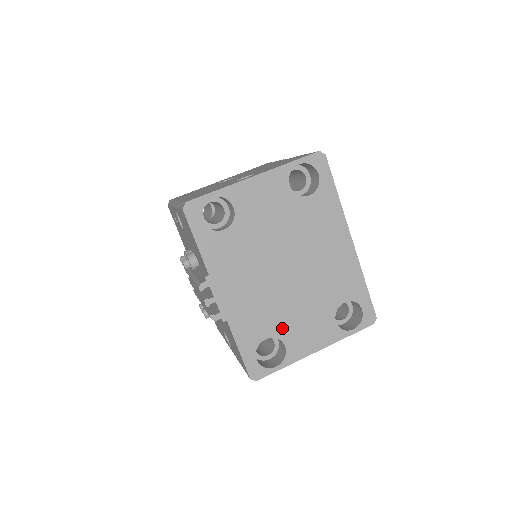
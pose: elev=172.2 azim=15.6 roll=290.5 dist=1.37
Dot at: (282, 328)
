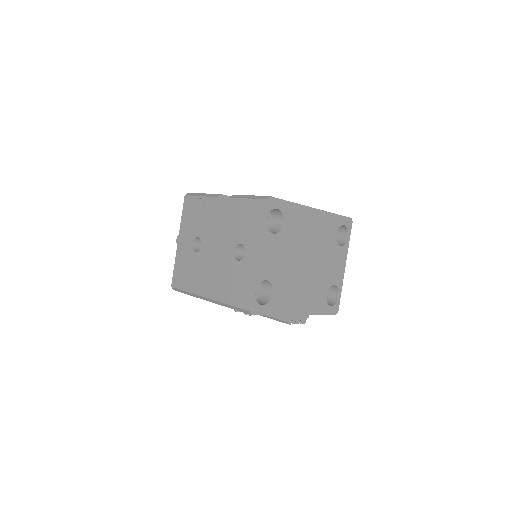
Dot at: (327, 282)
